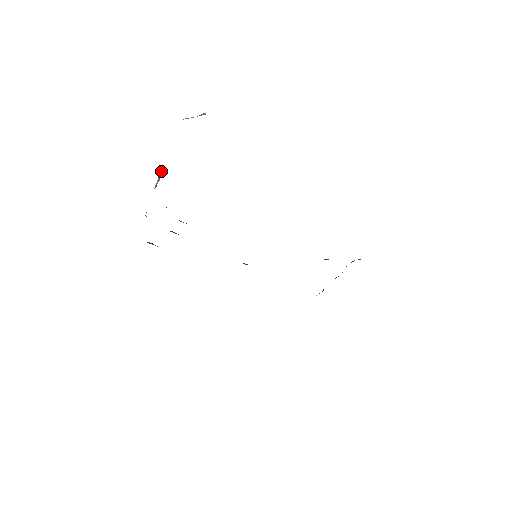
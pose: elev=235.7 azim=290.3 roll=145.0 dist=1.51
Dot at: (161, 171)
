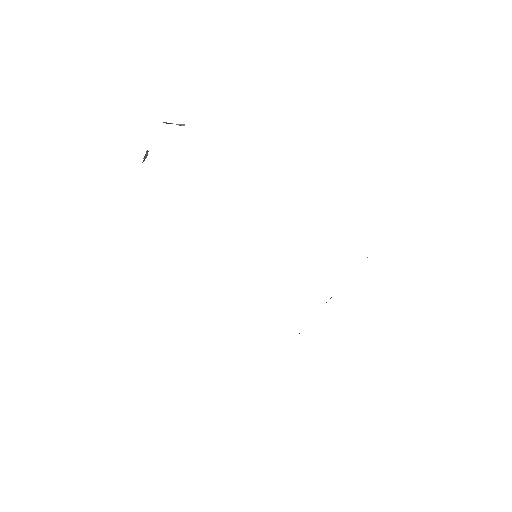
Dot at: (147, 151)
